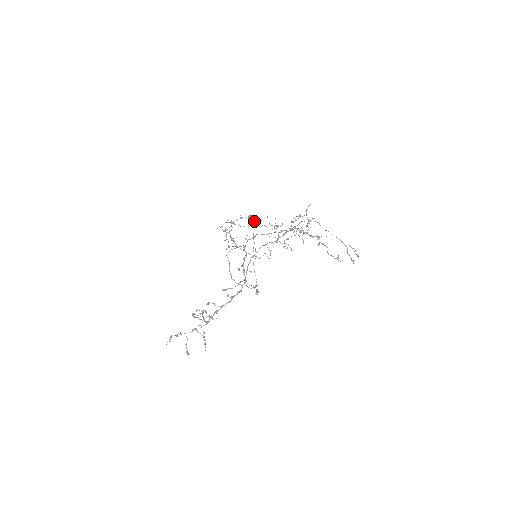
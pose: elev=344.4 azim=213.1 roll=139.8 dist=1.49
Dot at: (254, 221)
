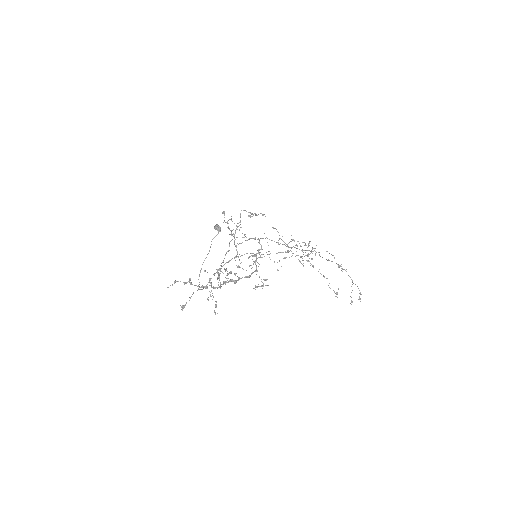
Dot at: (219, 231)
